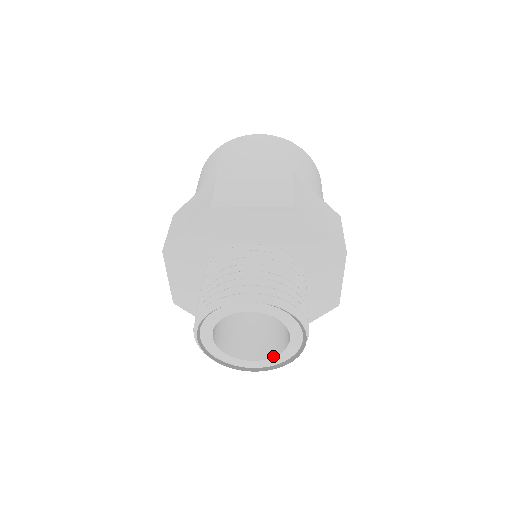
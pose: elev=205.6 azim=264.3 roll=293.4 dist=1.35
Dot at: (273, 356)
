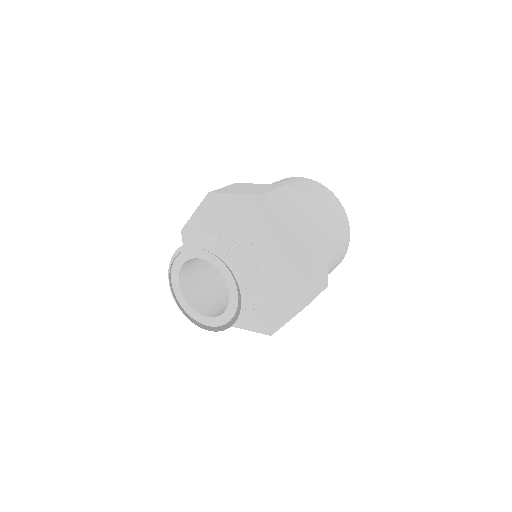
Dot at: (221, 314)
